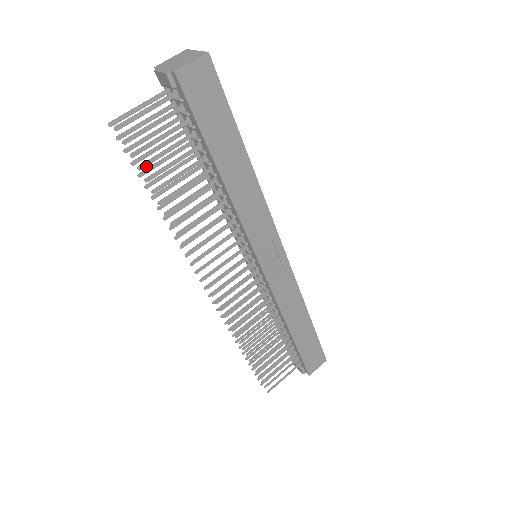
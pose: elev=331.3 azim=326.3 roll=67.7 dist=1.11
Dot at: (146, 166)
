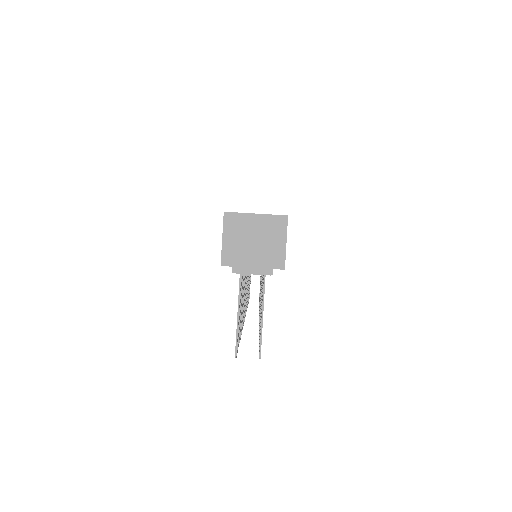
Dot at: occluded
